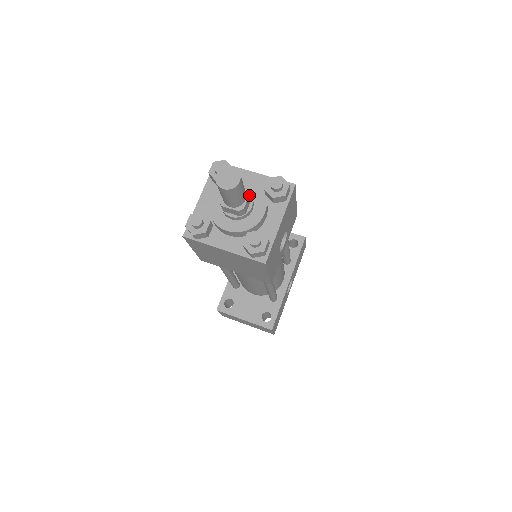
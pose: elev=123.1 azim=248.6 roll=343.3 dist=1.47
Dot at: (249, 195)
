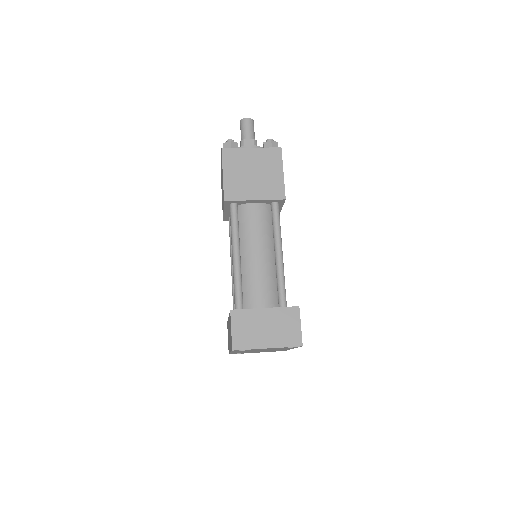
Dot at: occluded
